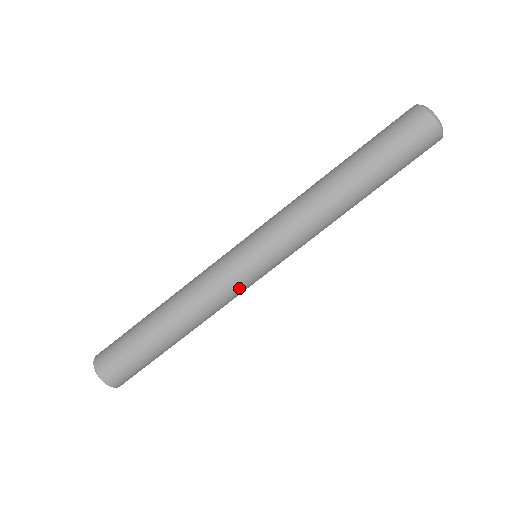
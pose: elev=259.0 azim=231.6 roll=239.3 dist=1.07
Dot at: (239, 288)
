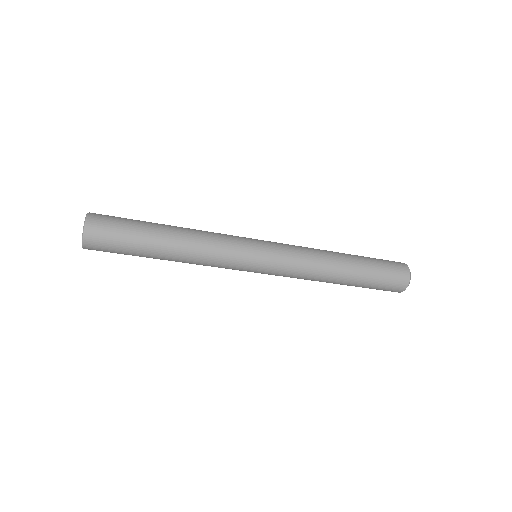
Dot at: (232, 266)
